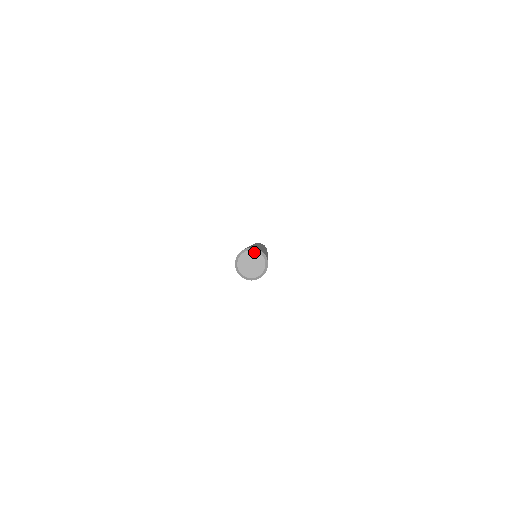
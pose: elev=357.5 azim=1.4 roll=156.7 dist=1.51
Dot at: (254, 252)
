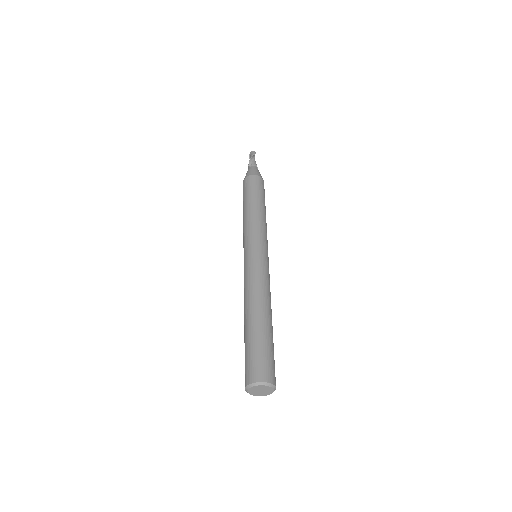
Dot at: (267, 387)
